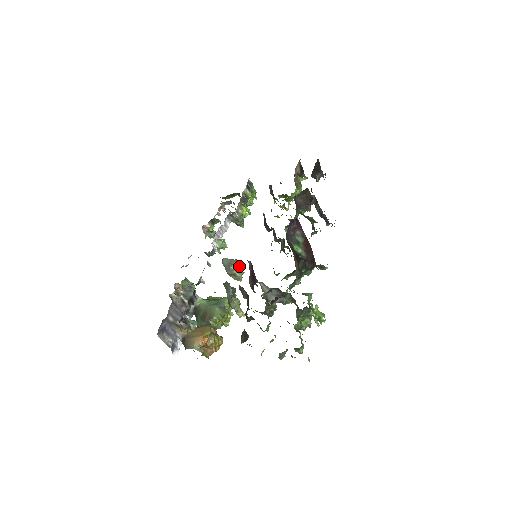
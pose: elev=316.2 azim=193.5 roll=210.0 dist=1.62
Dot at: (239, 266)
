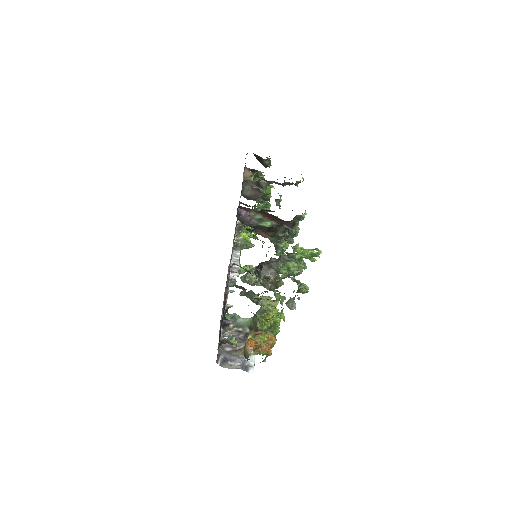
Dot at: occluded
